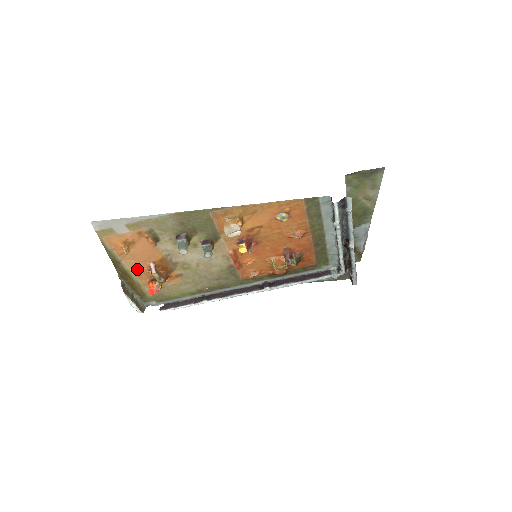
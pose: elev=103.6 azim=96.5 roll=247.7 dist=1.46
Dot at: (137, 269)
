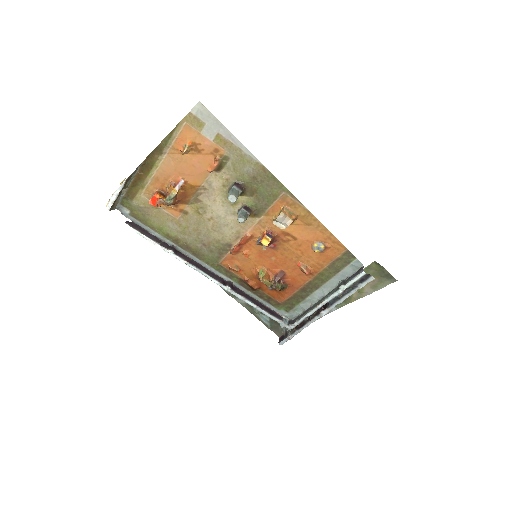
Dot at: (164, 173)
